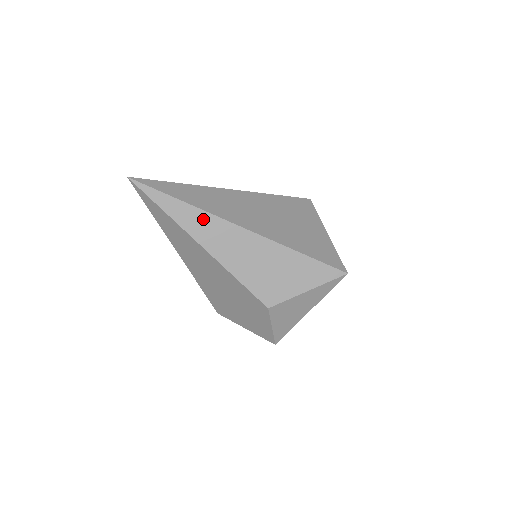
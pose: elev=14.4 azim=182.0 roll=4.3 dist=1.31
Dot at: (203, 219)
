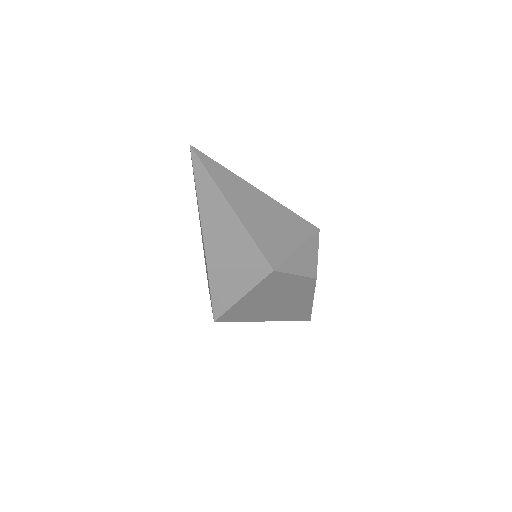
Dot at: (209, 185)
